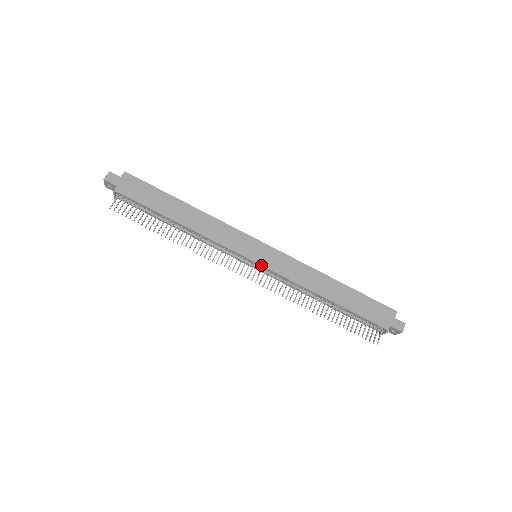
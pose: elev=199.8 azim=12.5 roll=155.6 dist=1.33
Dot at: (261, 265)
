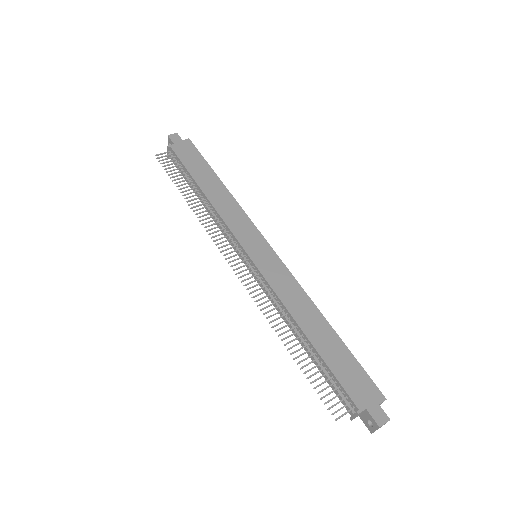
Dot at: (253, 262)
